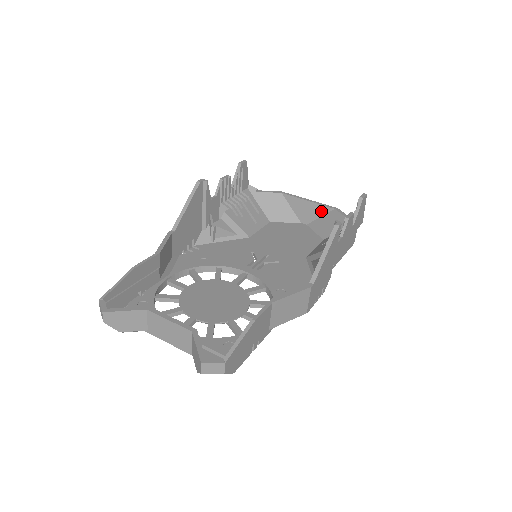
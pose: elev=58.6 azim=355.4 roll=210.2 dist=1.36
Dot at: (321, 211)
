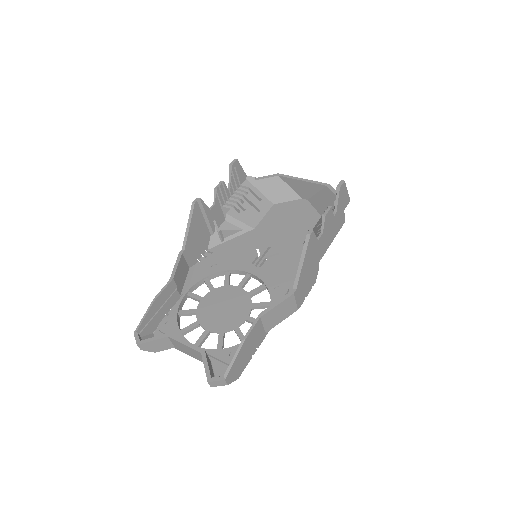
Dot at: (316, 188)
